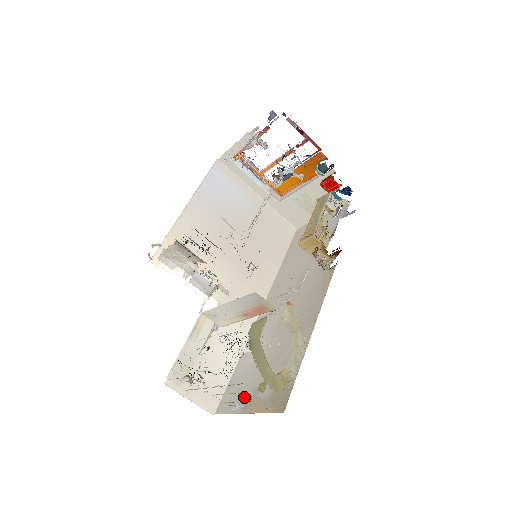
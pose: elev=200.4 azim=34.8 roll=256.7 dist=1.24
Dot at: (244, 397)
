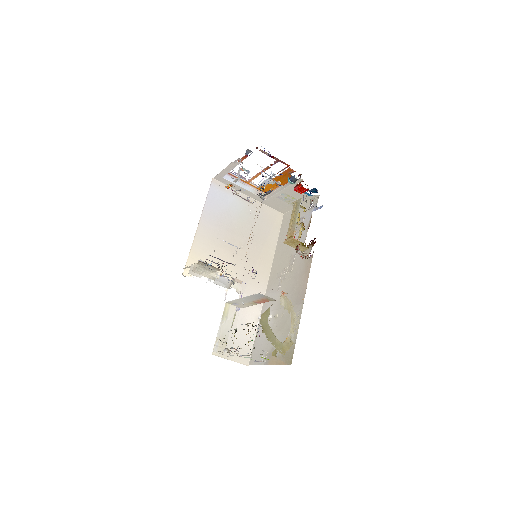
Dot at: (265, 358)
